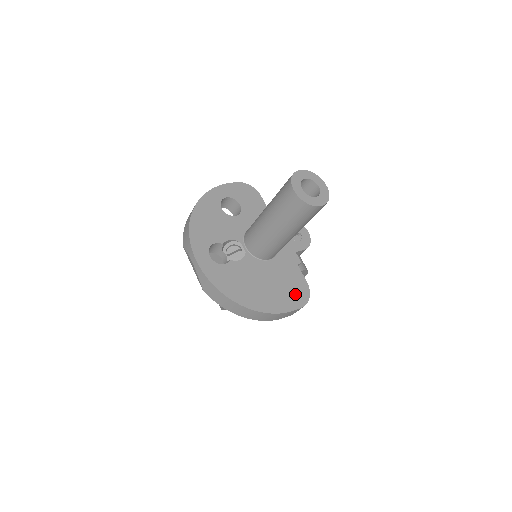
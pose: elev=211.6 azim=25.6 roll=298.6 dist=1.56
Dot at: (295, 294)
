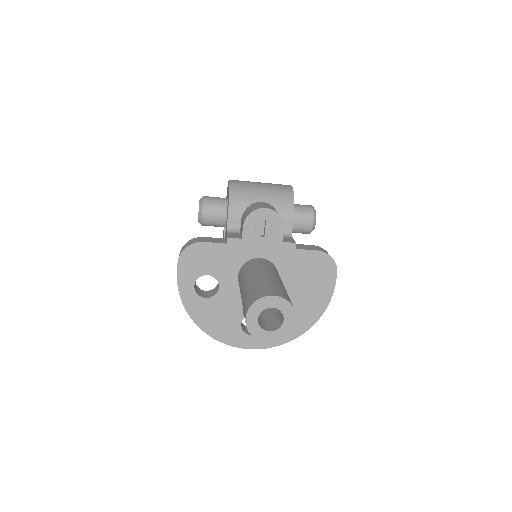
Dot at: (322, 272)
